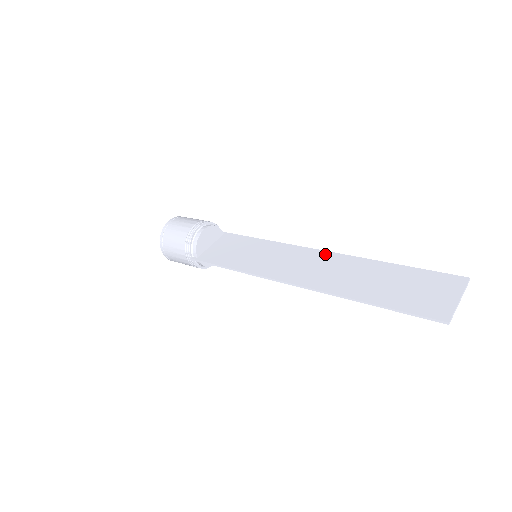
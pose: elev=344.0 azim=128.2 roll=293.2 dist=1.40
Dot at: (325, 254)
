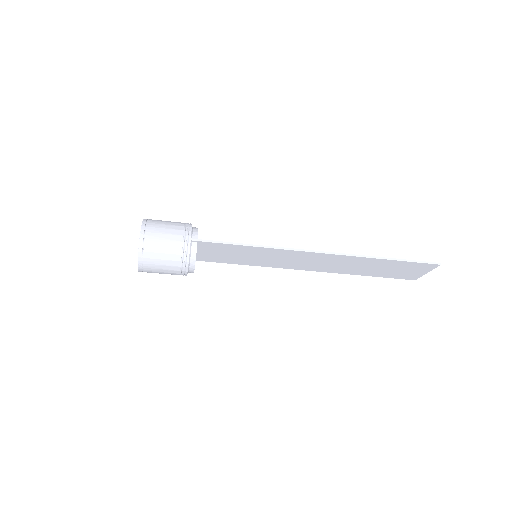
Dot at: occluded
